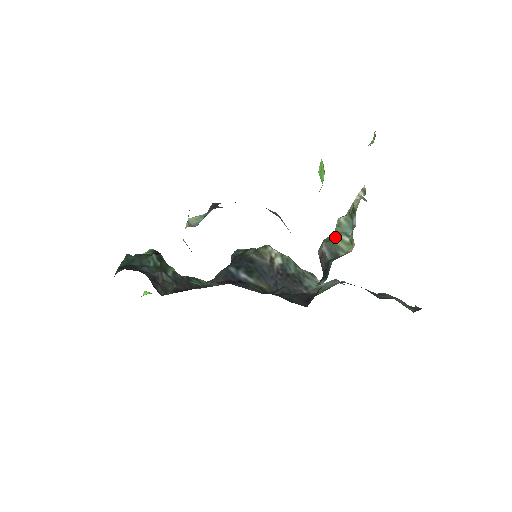
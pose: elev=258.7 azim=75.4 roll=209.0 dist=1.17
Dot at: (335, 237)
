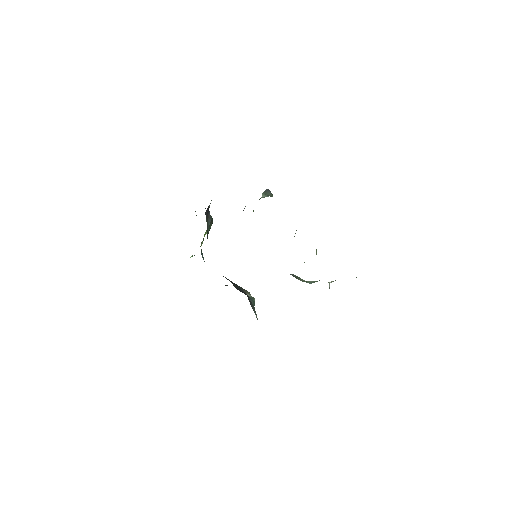
Dot at: occluded
